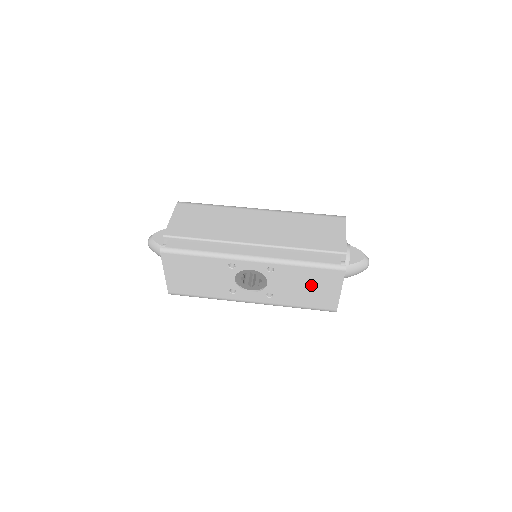
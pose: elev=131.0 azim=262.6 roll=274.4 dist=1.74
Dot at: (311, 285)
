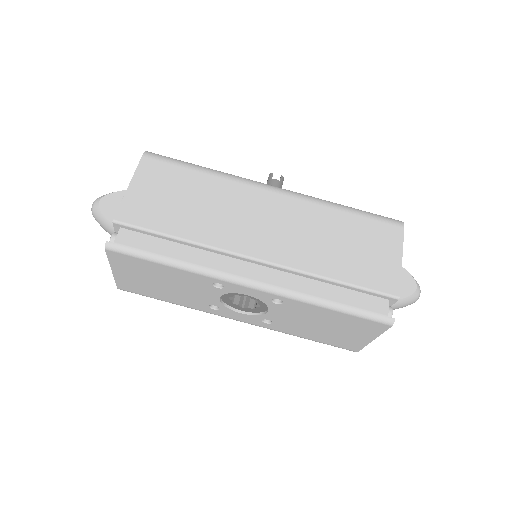
Dot at: (332, 326)
